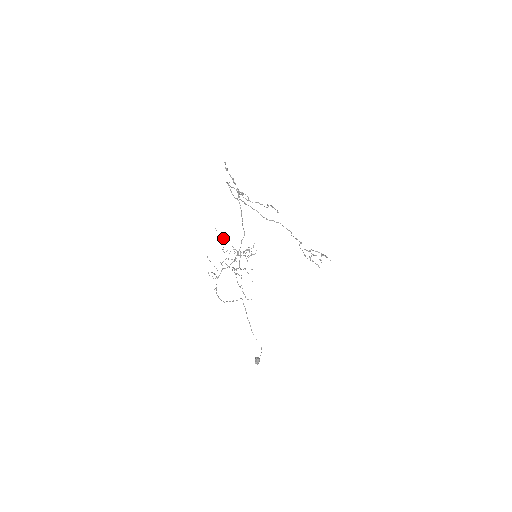
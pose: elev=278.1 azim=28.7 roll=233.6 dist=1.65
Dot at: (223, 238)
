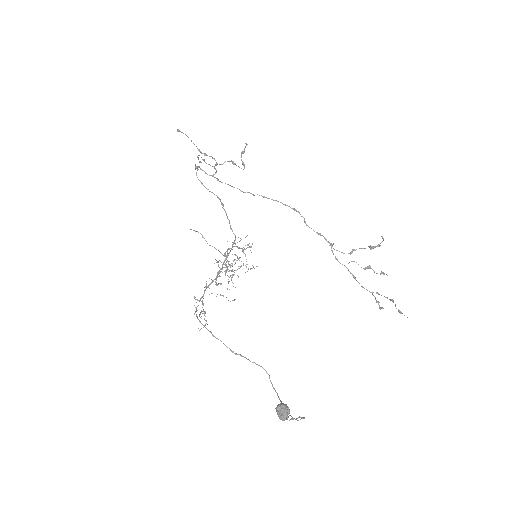
Dot at: occluded
